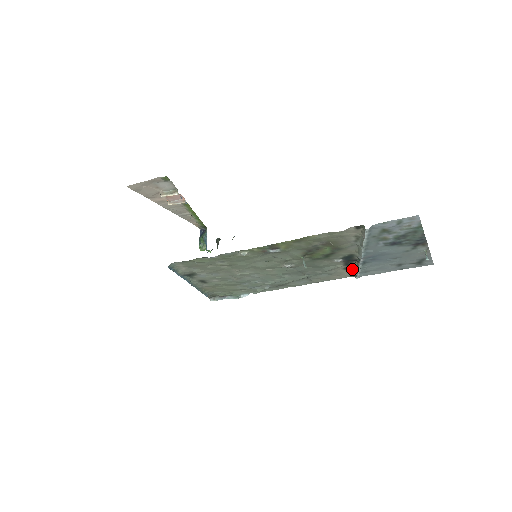
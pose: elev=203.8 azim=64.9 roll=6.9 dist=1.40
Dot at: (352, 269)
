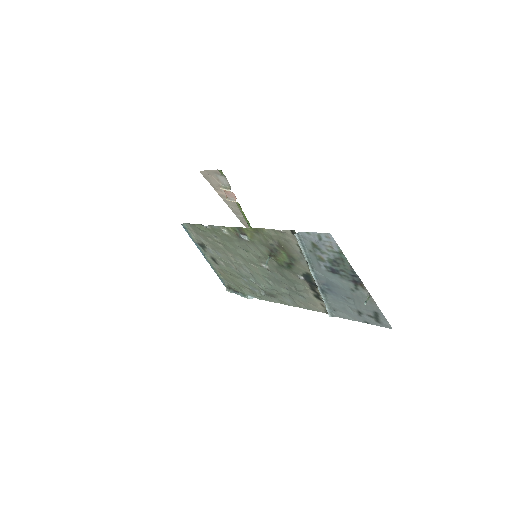
Dot at: (321, 300)
